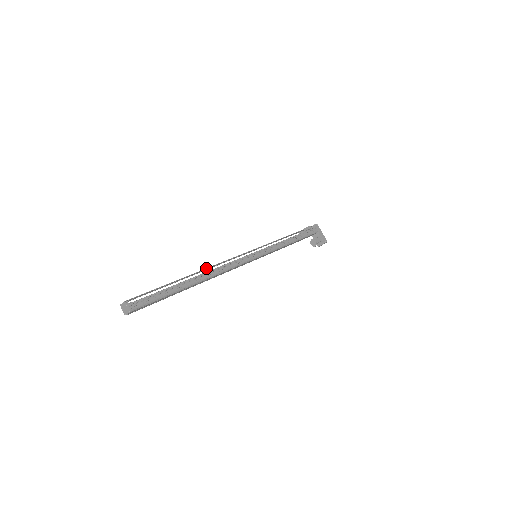
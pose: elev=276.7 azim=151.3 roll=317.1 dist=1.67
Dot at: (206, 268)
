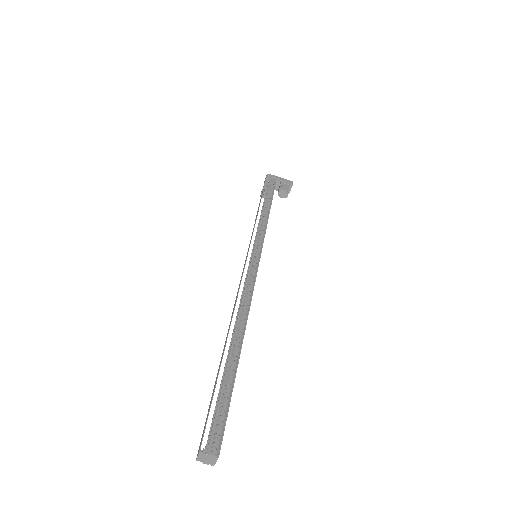
Dot at: (231, 318)
